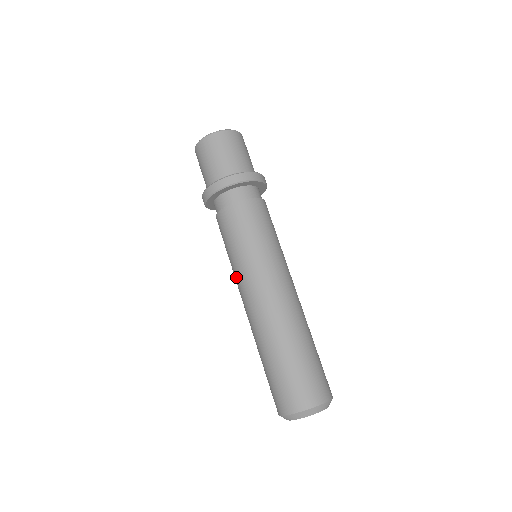
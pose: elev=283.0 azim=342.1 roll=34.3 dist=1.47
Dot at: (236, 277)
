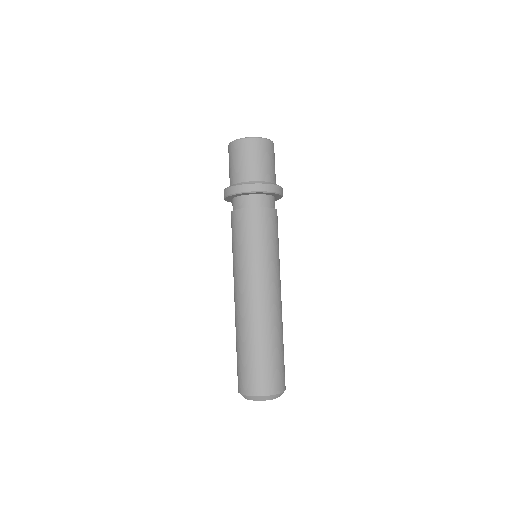
Dot at: (245, 270)
